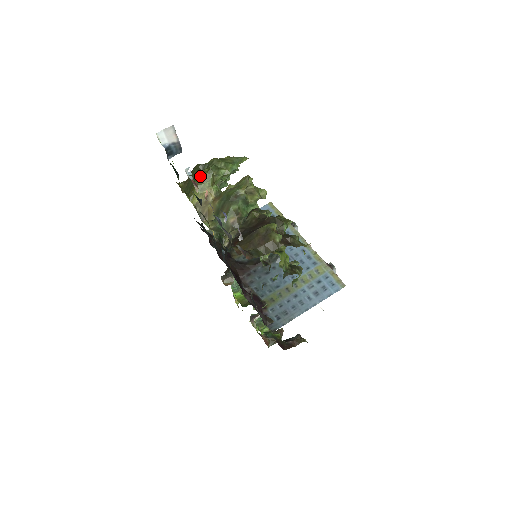
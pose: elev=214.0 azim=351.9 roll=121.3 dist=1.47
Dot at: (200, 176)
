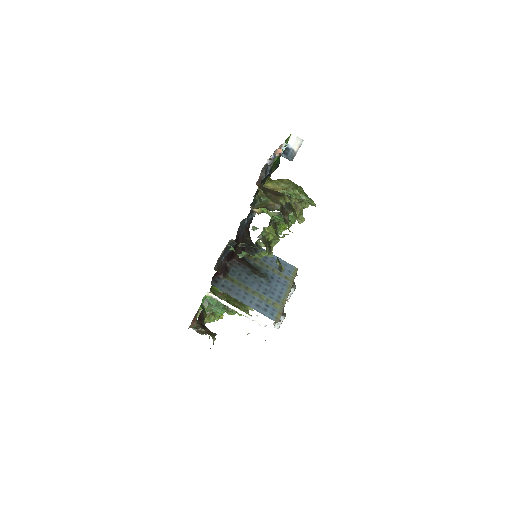
Dot at: occluded
